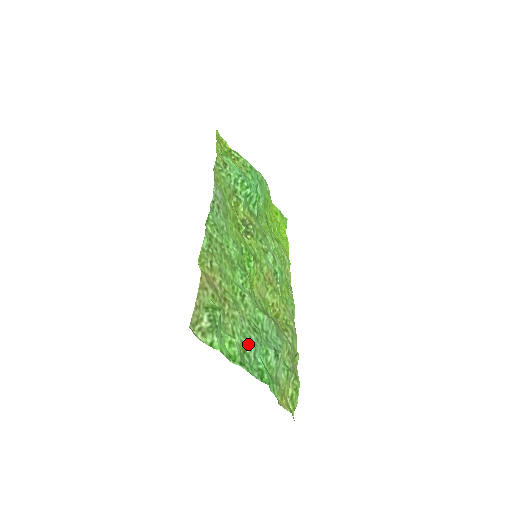
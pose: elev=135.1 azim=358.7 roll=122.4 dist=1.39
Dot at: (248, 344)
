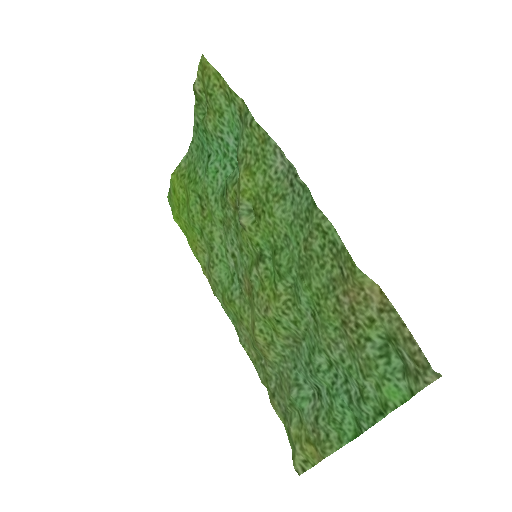
Dot at: (354, 384)
